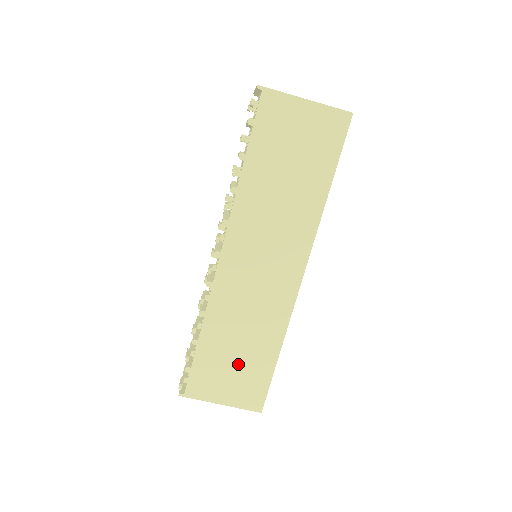
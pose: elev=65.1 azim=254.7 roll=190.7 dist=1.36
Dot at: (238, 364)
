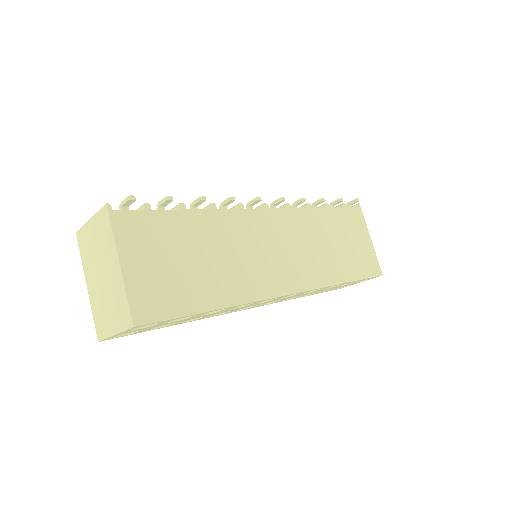
Dot at: (182, 266)
